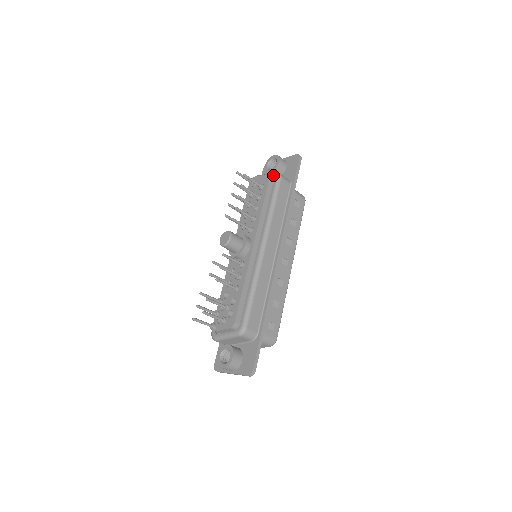
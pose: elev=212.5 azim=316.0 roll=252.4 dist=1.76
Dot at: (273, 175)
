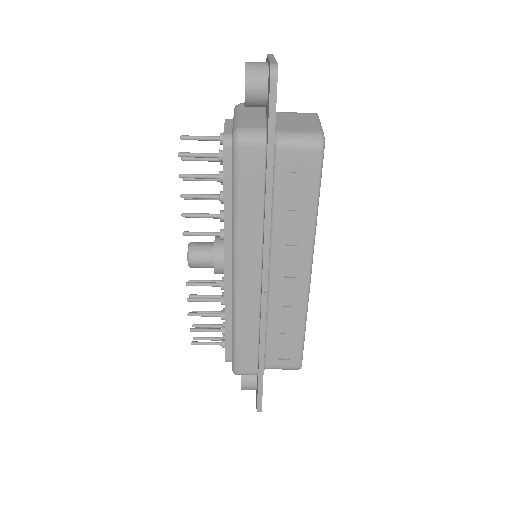
Dot at: (231, 133)
